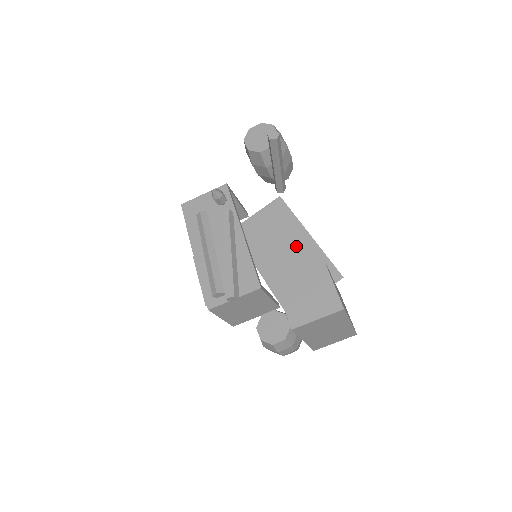
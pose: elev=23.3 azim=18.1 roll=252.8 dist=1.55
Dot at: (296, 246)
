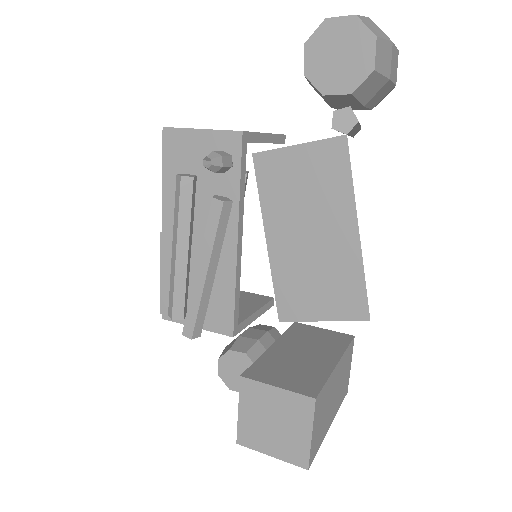
Dot at: (331, 237)
